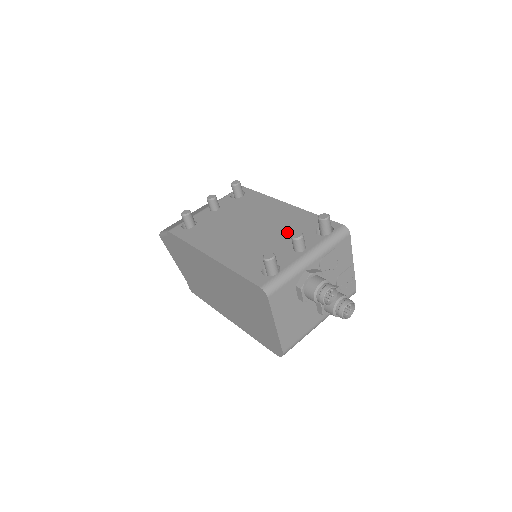
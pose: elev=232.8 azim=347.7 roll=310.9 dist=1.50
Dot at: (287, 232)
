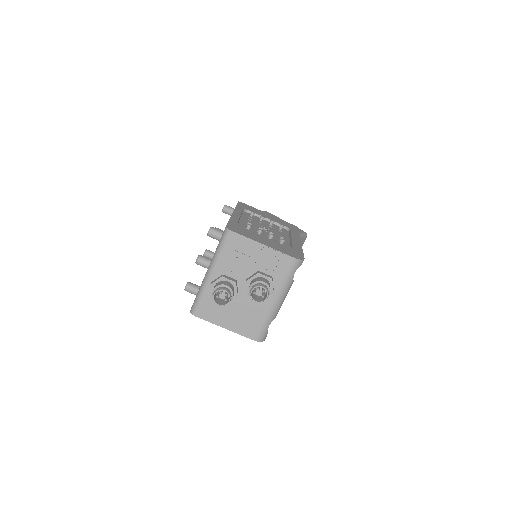
Dot at: occluded
